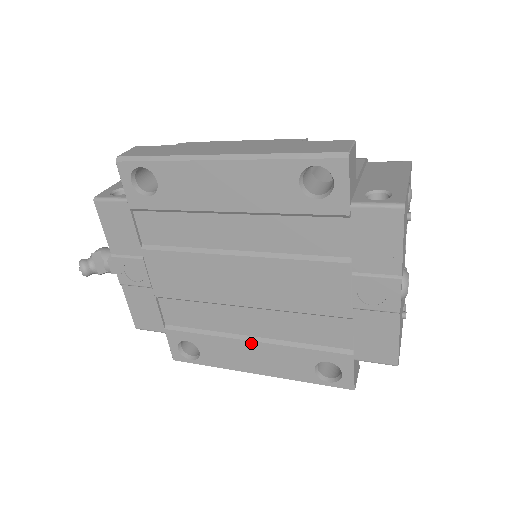
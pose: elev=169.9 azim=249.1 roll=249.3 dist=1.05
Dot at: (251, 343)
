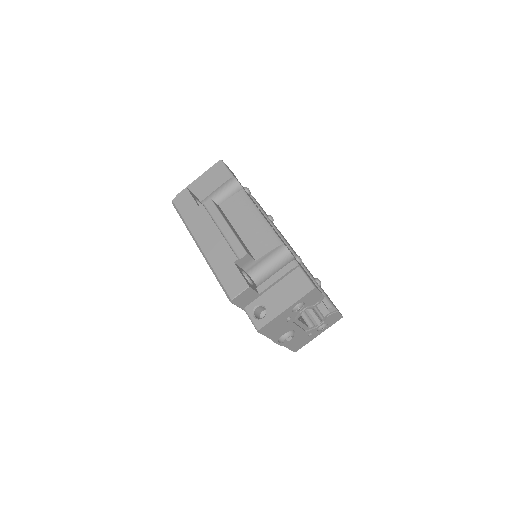
Dot at: occluded
